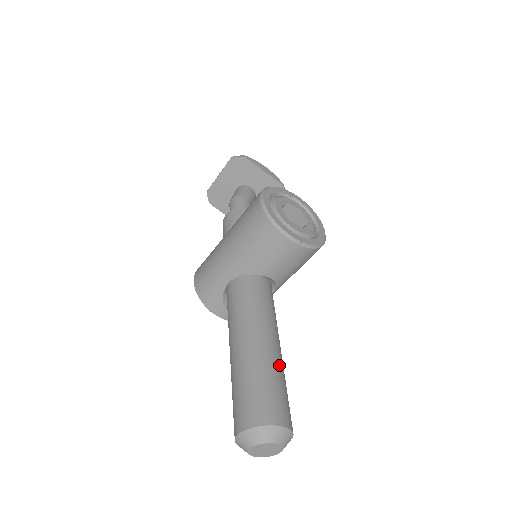
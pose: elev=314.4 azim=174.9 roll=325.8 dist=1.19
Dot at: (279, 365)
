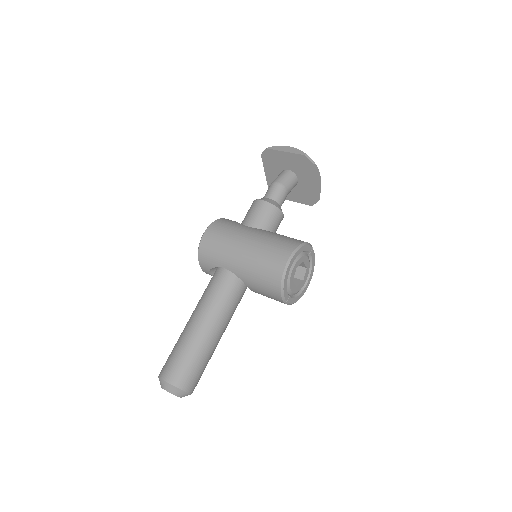
Dot at: (213, 352)
